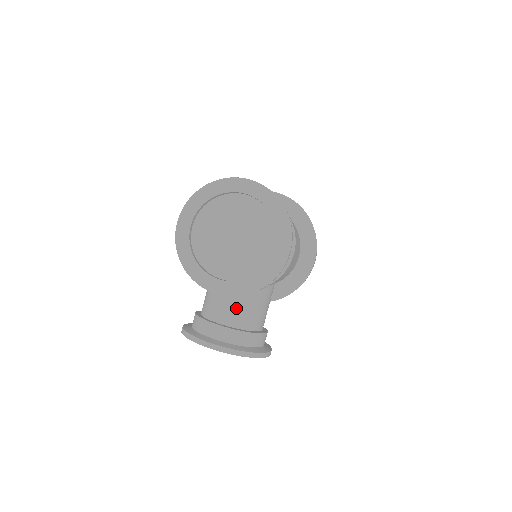
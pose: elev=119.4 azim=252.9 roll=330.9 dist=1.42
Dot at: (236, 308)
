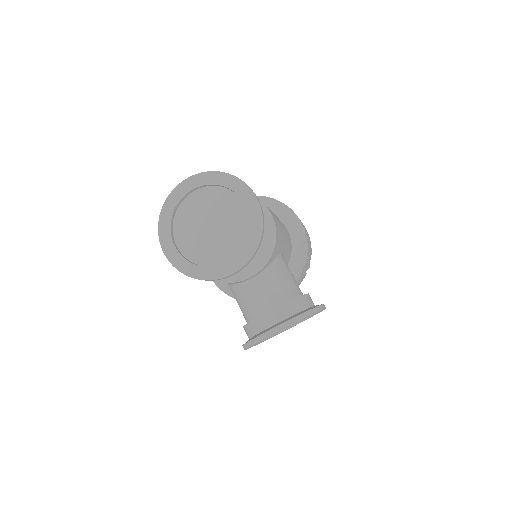
Dot at: (266, 291)
